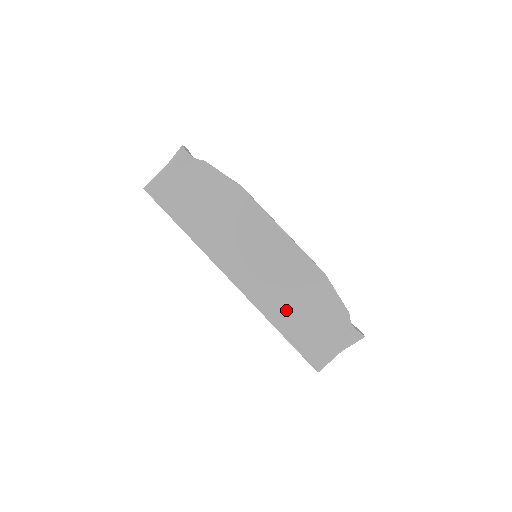
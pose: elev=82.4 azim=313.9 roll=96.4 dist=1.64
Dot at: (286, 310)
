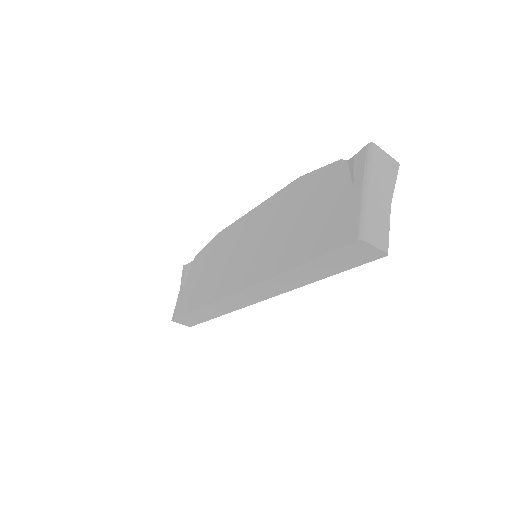
Dot at: (287, 244)
